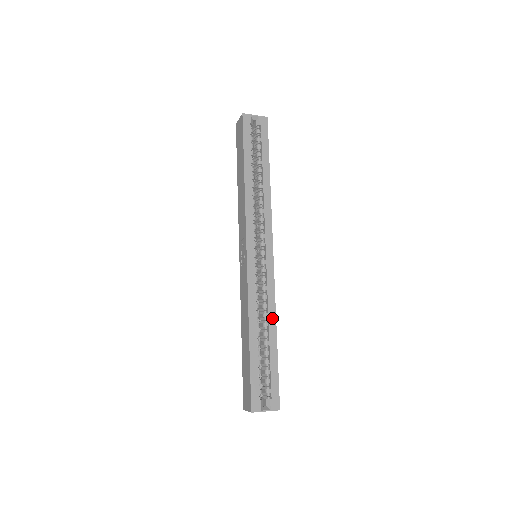
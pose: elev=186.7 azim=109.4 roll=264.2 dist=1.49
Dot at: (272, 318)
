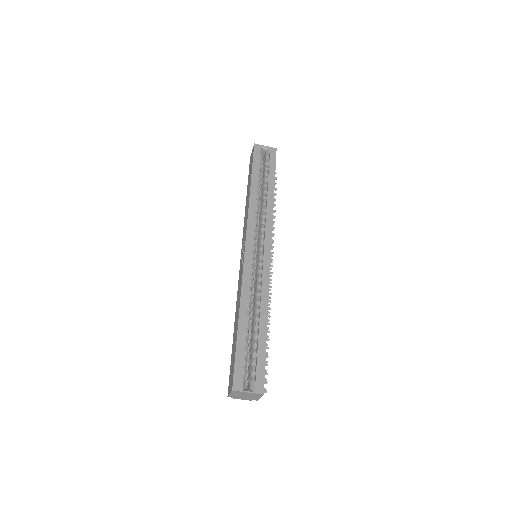
Dot at: (264, 305)
